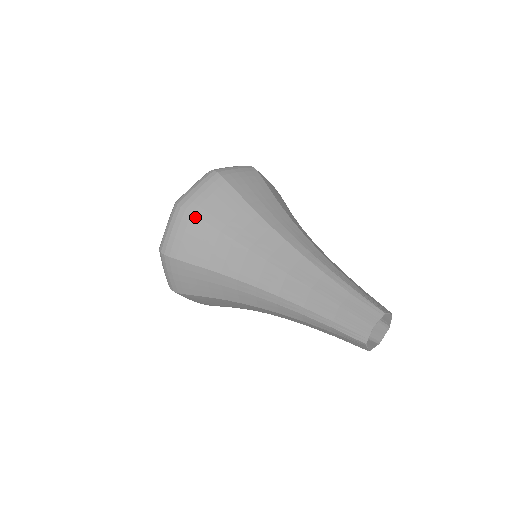
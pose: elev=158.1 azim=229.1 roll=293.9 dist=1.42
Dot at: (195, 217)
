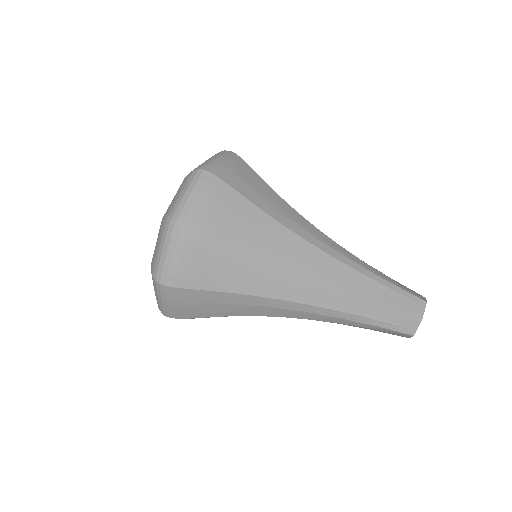
Dot at: (203, 236)
